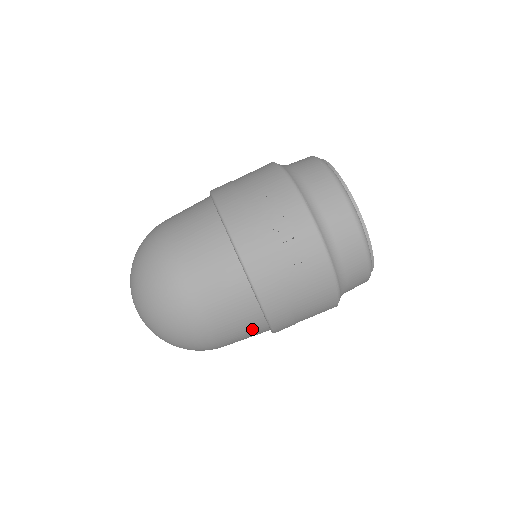
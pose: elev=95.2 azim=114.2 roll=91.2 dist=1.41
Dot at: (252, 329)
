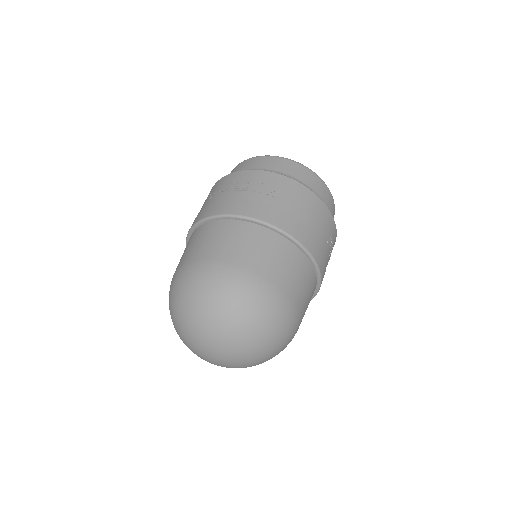
Dot at: (290, 257)
